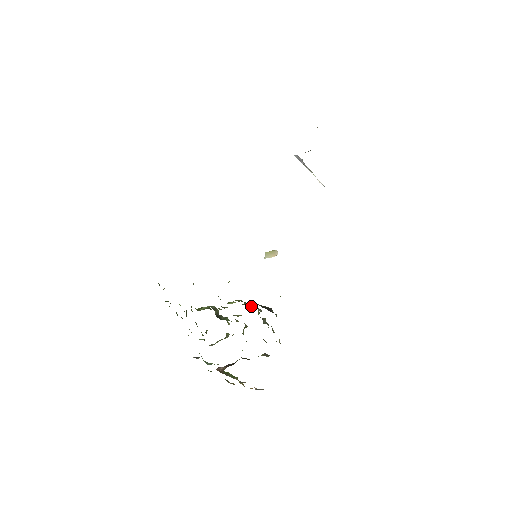
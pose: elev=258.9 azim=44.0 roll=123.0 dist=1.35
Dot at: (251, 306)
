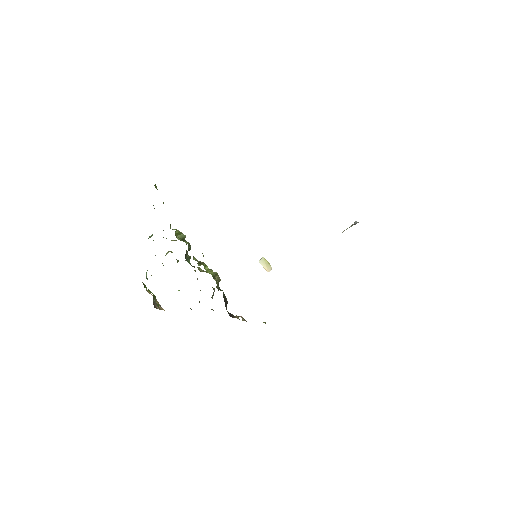
Dot at: (217, 286)
